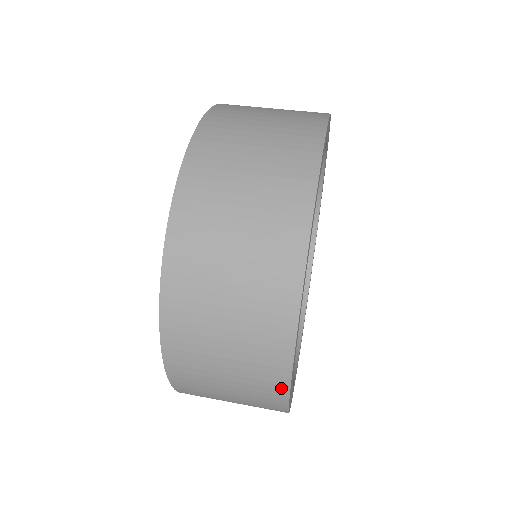
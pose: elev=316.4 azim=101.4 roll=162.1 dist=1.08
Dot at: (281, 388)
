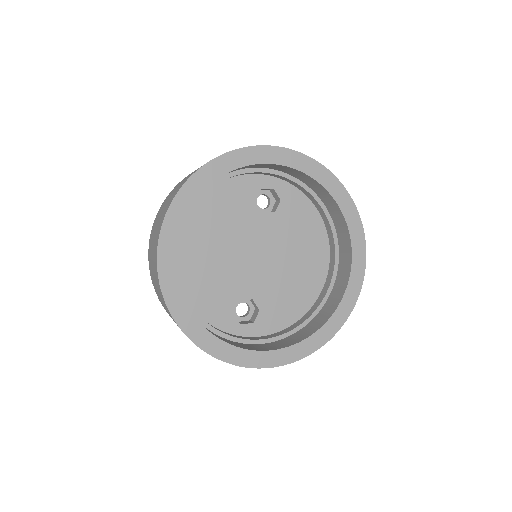
Dot at: (183, 184)
